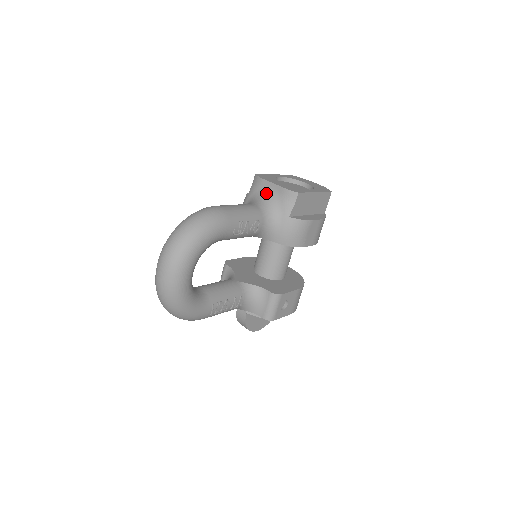
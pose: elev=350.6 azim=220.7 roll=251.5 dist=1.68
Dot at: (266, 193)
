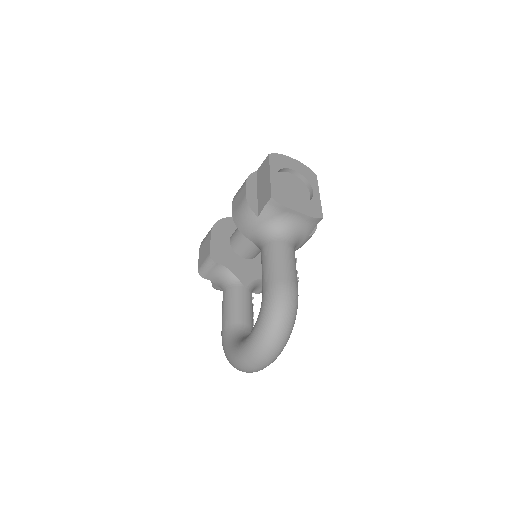
Dot at: (289, 220)
